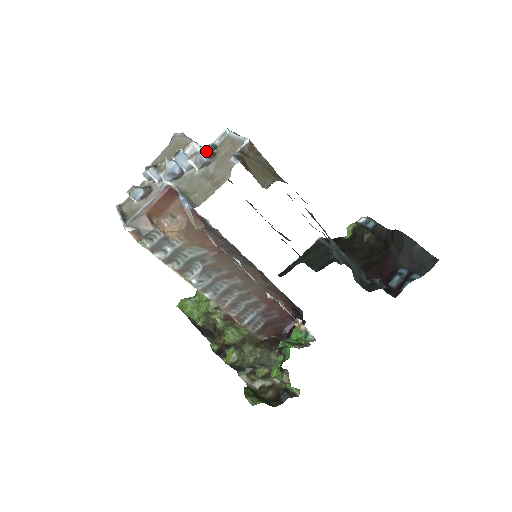
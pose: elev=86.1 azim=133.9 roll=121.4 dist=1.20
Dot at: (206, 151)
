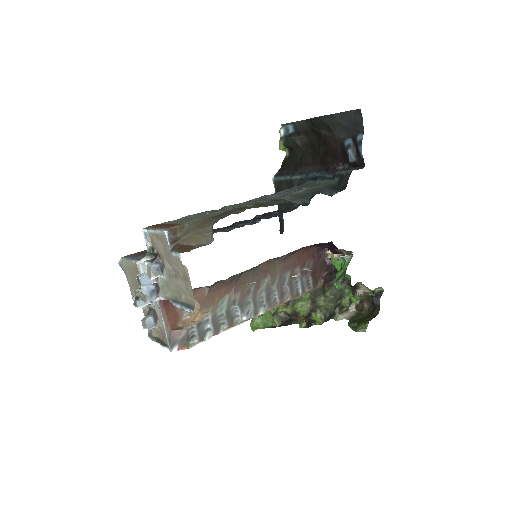
Dot at: (151, 257)
